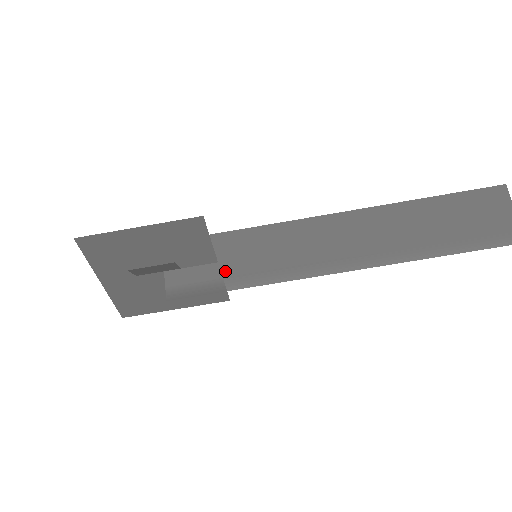
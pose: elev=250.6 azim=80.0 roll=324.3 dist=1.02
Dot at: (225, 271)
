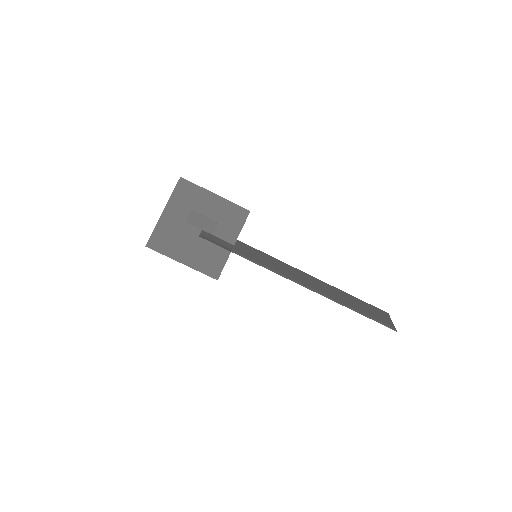
Dot at: (237, 249)
